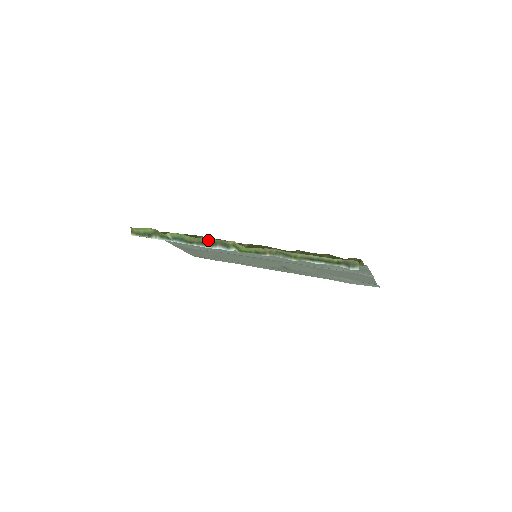
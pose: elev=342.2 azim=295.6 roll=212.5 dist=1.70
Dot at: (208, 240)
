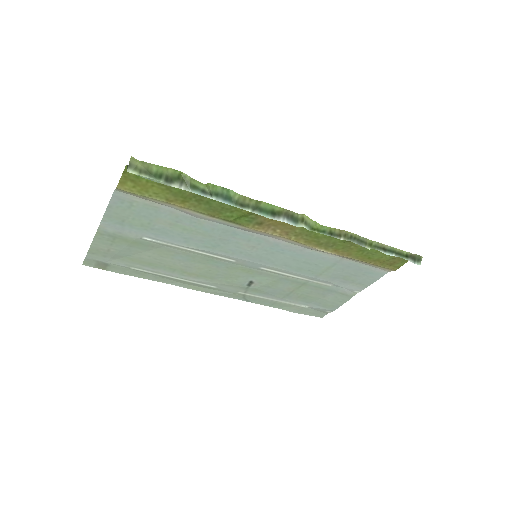
Dot at: (270, 207)
